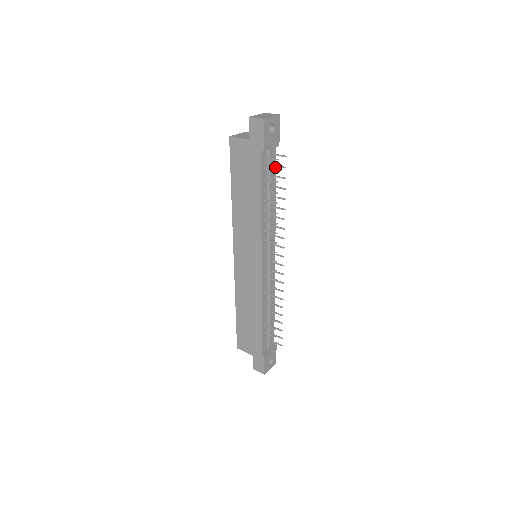
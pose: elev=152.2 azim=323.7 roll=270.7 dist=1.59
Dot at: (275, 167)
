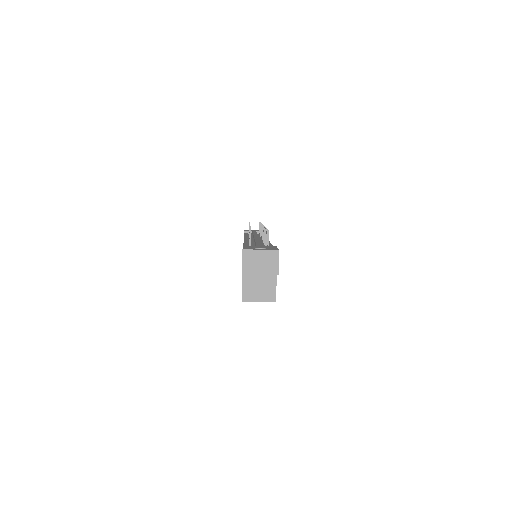
Dot at: occluded
